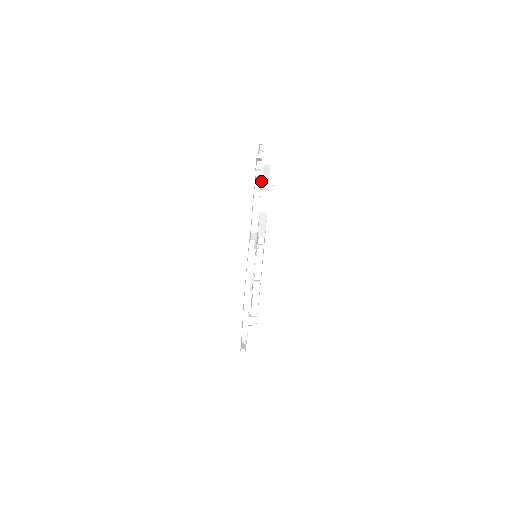
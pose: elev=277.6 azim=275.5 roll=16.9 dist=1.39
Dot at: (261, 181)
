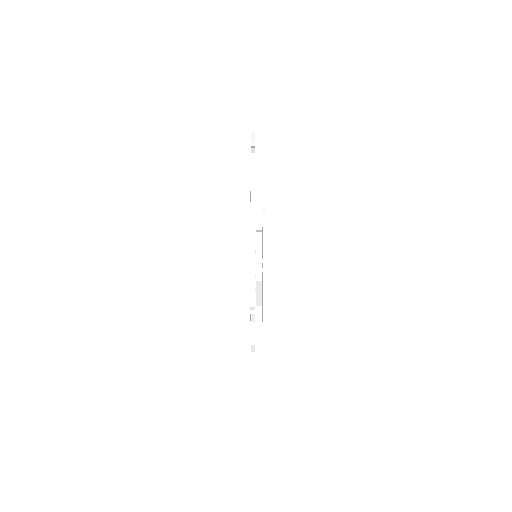
Dot at: occluded
